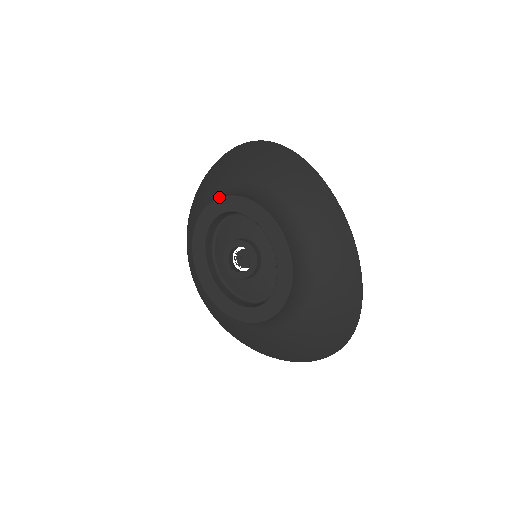
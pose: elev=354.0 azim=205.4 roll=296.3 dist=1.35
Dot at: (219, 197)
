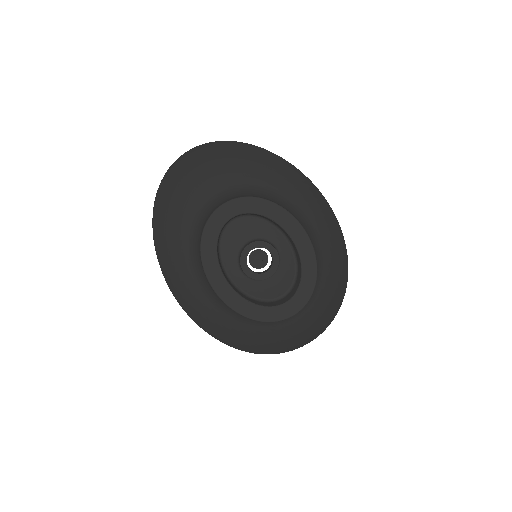
Dot at: (228, 200)
